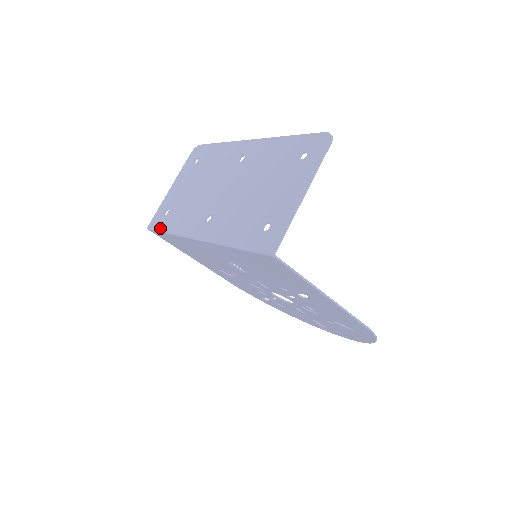
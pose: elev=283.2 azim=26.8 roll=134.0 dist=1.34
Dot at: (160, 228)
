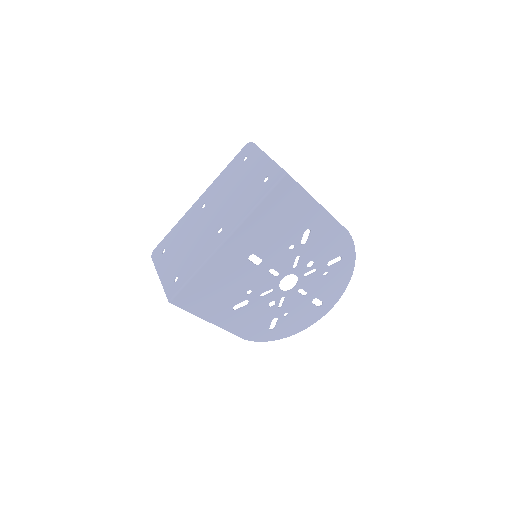
Dot at: (183, 283)
